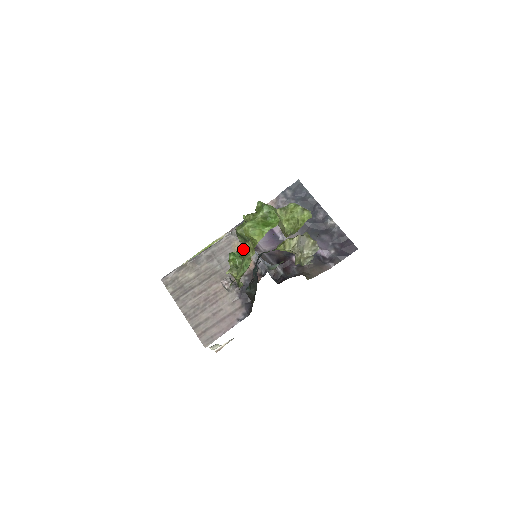
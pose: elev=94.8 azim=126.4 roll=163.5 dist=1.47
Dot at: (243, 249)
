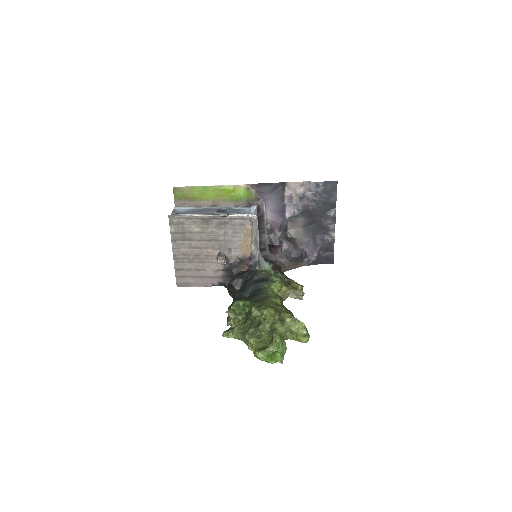
Dot at: (247, 339)
